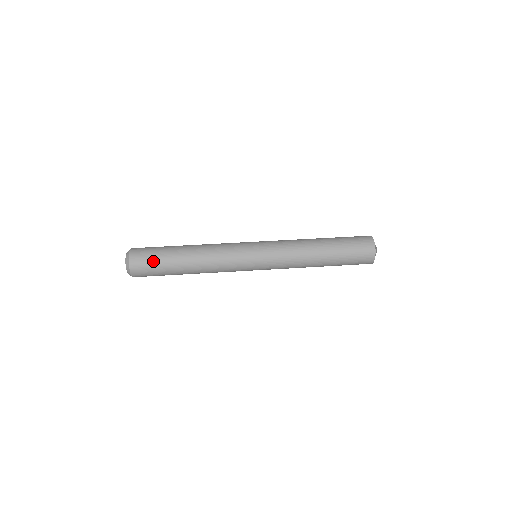
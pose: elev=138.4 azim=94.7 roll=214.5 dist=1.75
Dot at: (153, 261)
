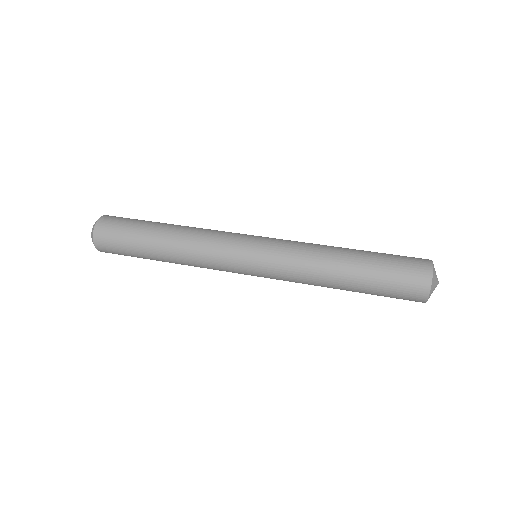
Dot at: (122, 230)
